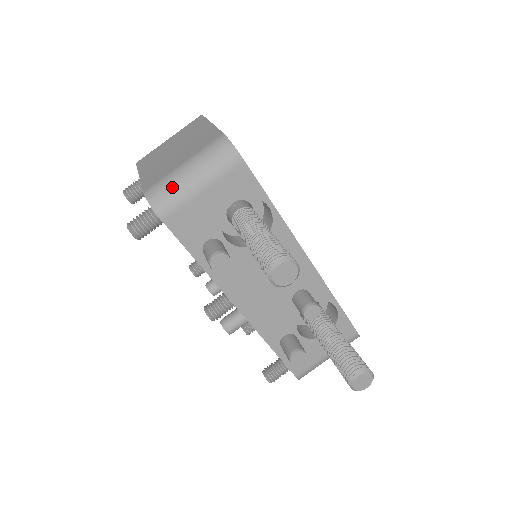
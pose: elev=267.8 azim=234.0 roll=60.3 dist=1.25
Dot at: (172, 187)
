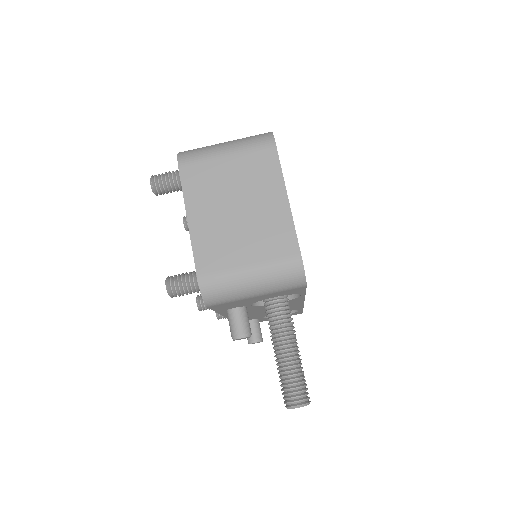
Dot at: (230, 290)
